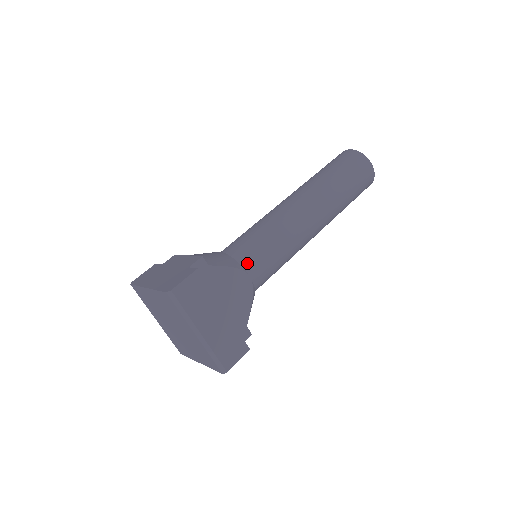
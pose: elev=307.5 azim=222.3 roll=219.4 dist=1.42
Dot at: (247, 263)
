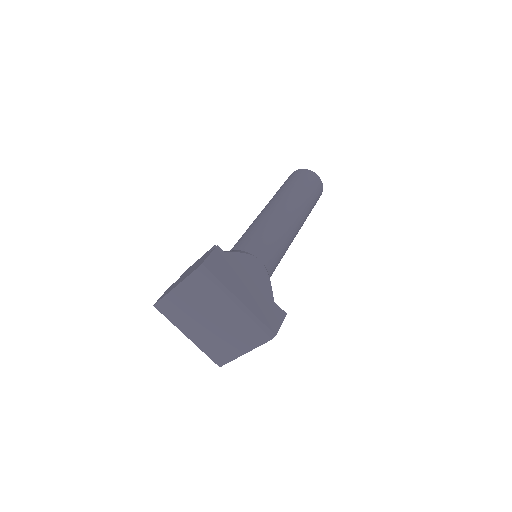
Dot at: (253, 252)
